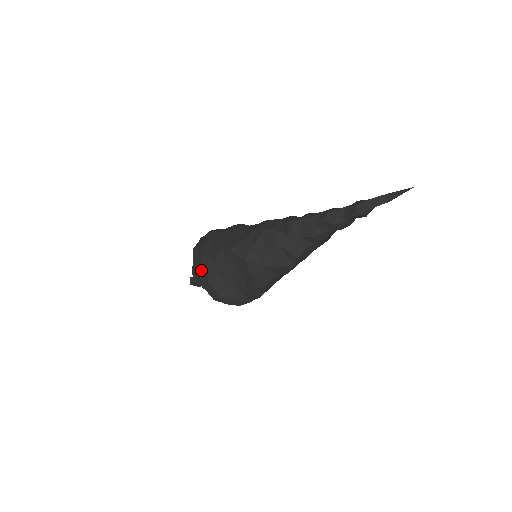
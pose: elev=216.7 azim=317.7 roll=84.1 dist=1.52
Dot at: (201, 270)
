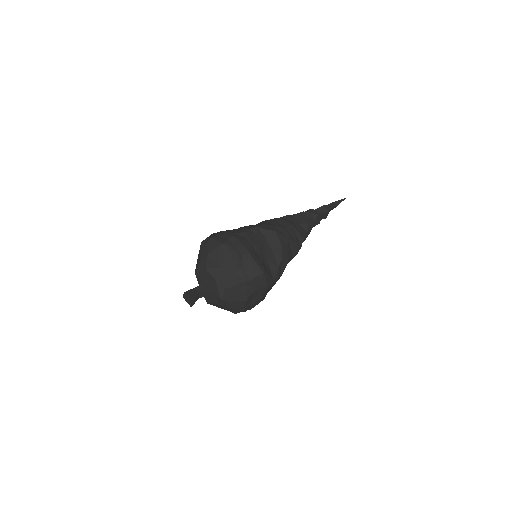
Dot at: (235, 244)
